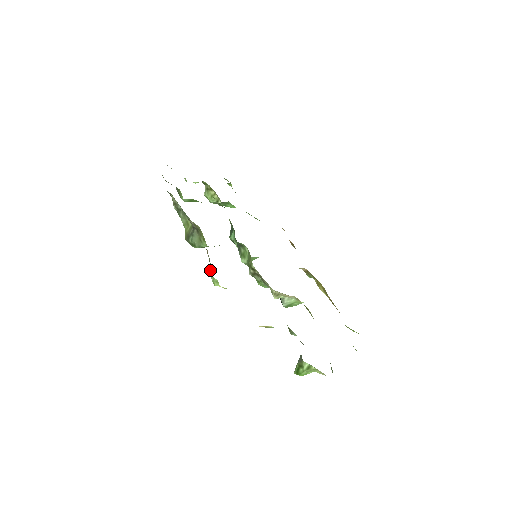
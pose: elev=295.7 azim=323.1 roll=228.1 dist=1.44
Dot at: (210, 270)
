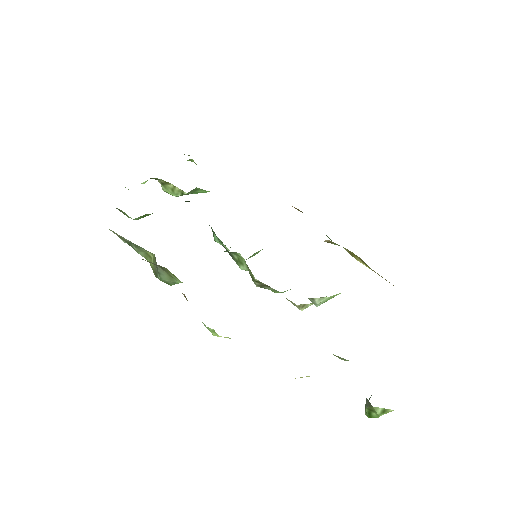
Dot at: occluded
